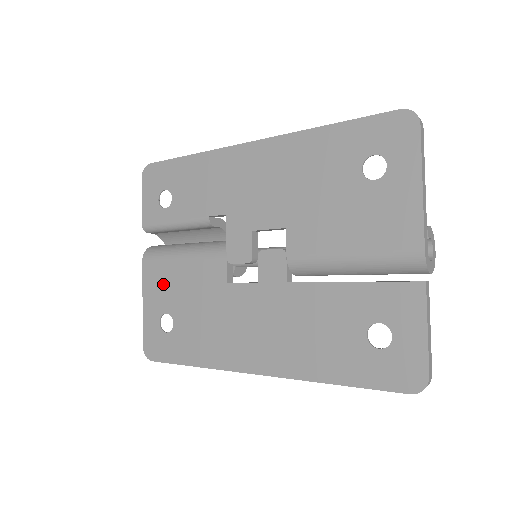
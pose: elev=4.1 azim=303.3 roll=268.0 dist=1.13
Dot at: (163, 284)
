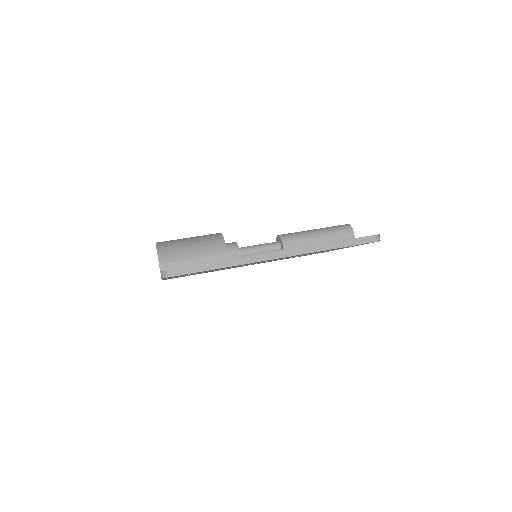
Dot at: occluded
